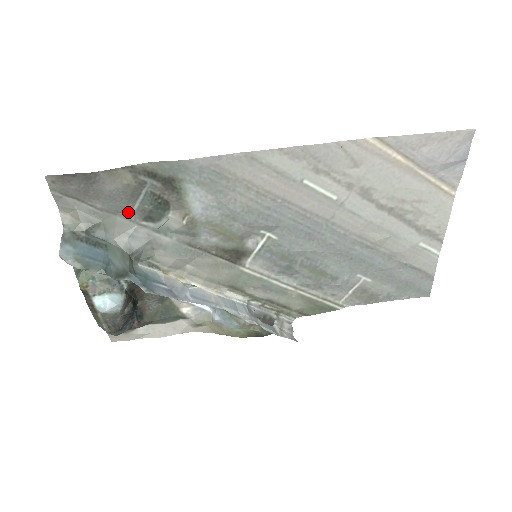
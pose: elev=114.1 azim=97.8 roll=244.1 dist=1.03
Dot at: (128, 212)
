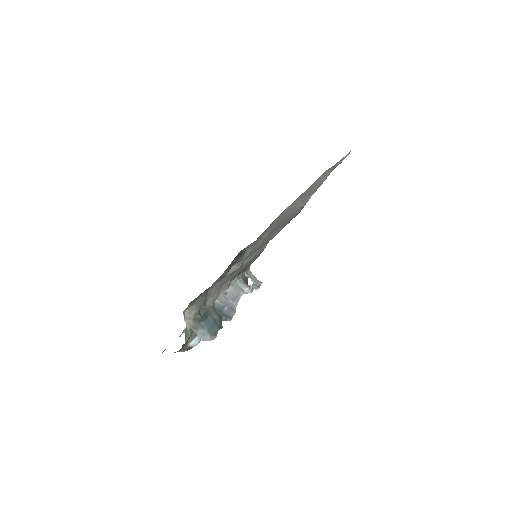
Dot at: (213, 283)
